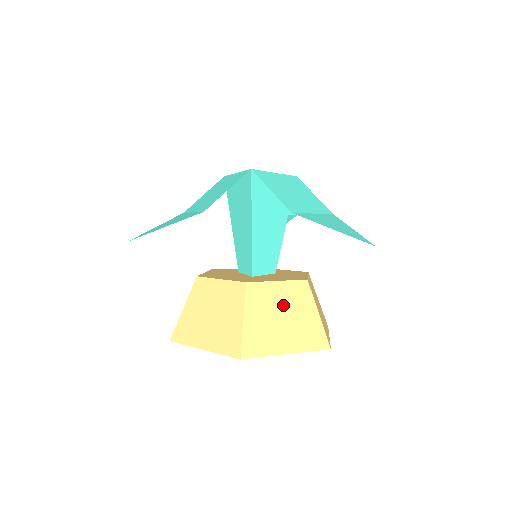
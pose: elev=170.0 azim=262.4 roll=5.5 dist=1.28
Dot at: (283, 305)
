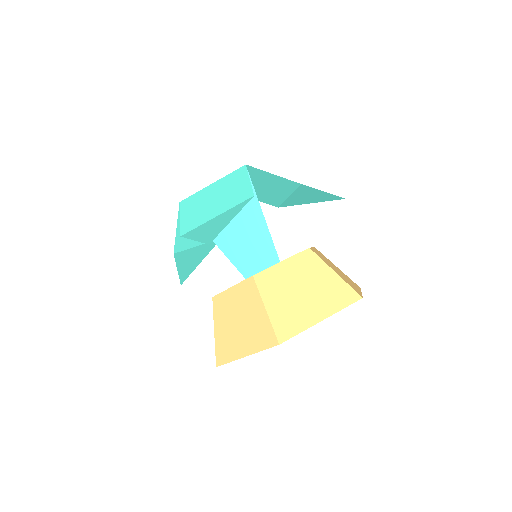
Dot at: (329, 262)
